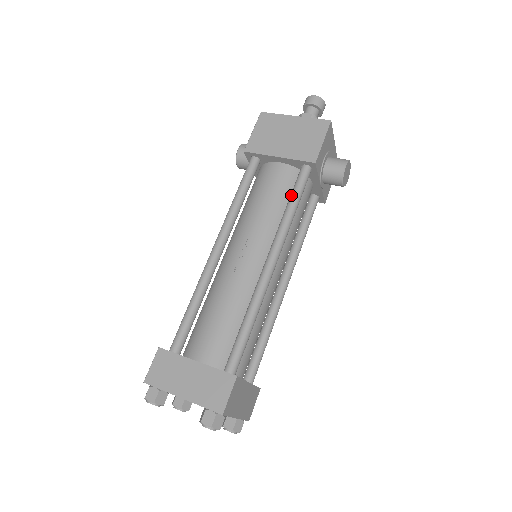
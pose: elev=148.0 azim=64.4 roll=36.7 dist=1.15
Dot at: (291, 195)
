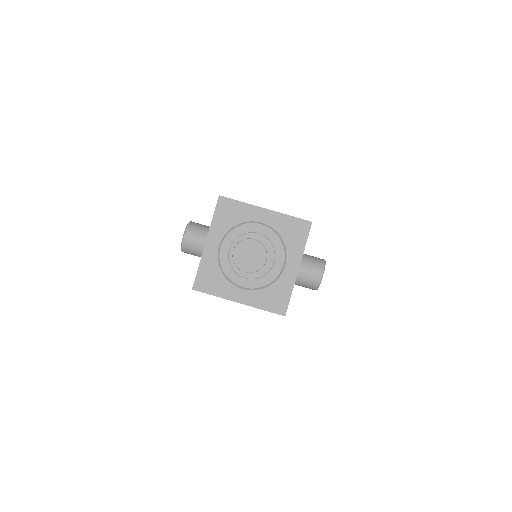
Dot at: occluded
